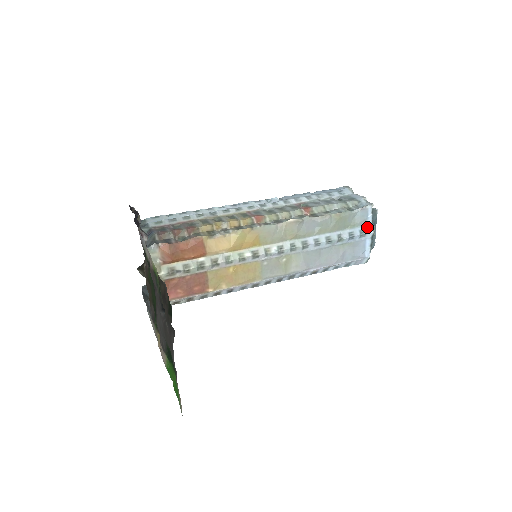
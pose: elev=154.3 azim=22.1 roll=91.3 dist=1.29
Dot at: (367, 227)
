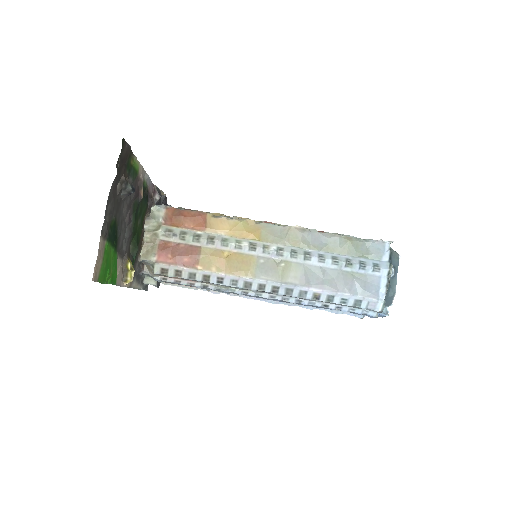
Dot at: (383, 263)
